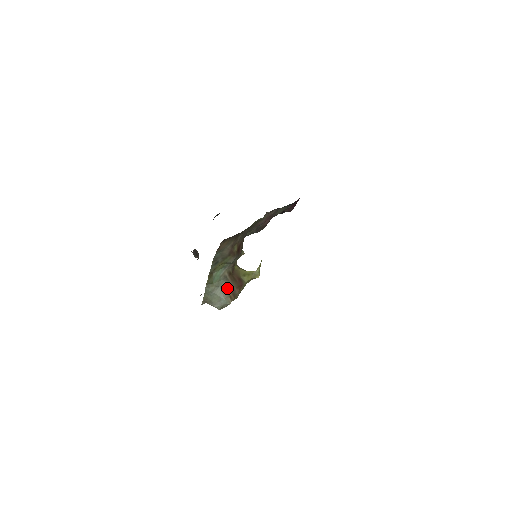
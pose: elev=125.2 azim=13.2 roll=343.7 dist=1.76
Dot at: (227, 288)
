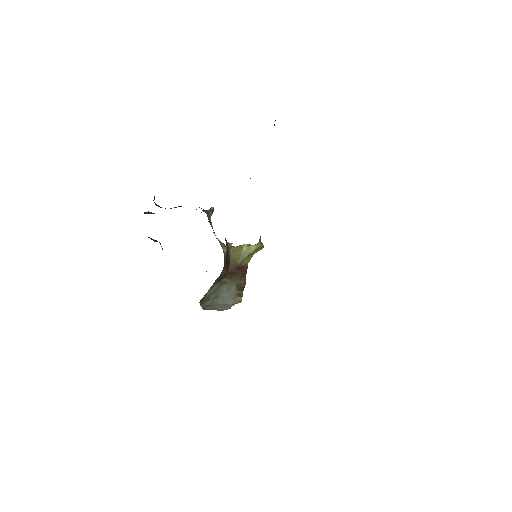
Dot at: (229, 290)
